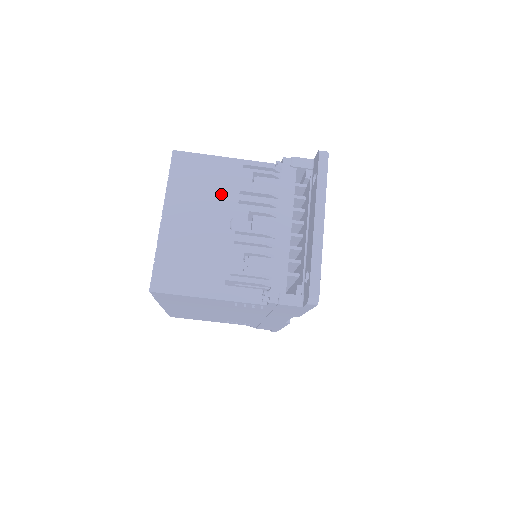
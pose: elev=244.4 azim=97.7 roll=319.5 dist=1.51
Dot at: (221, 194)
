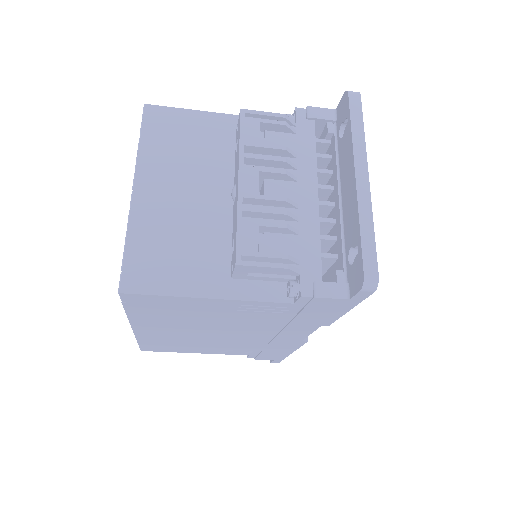
Dot at: (215, 158)
